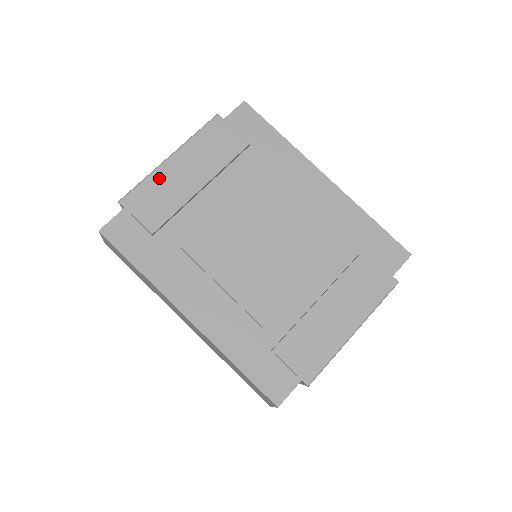
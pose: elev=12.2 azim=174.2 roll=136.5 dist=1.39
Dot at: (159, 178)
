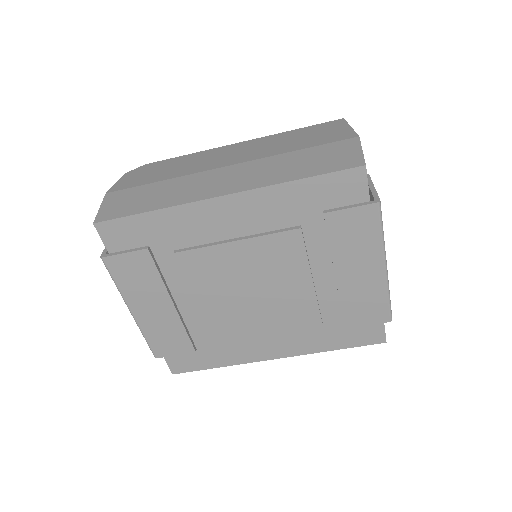
Dot at: (148, 328)
